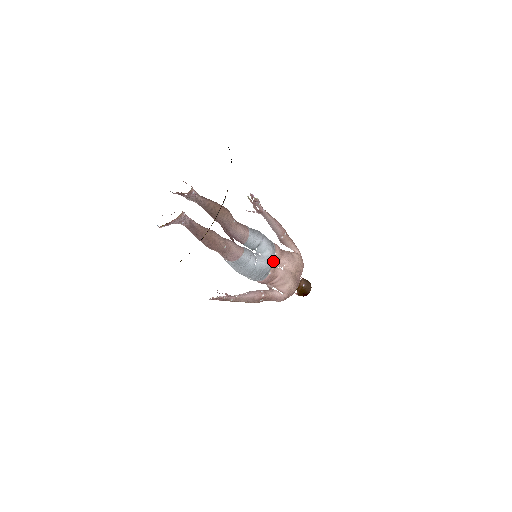
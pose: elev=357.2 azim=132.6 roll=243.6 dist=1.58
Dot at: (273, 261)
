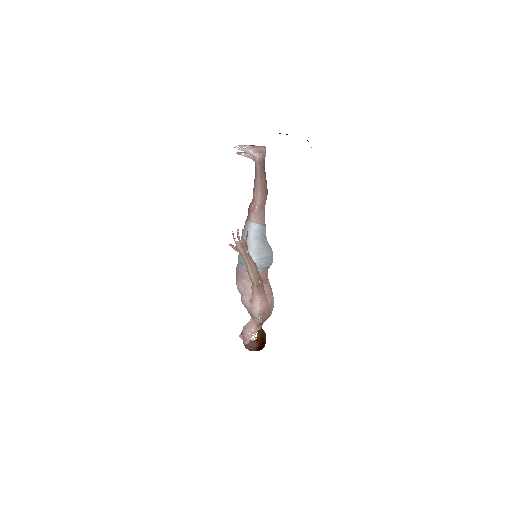
Dot at: occluded
